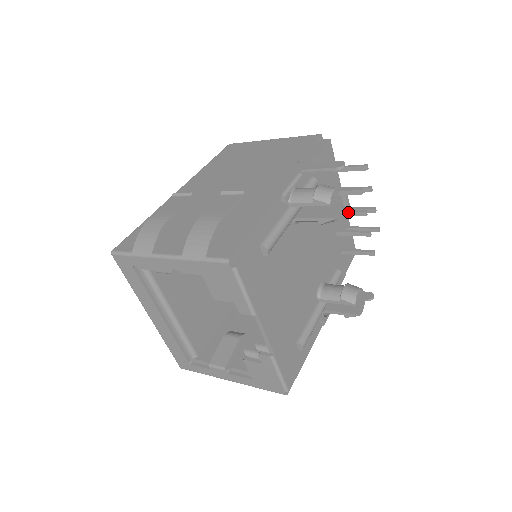
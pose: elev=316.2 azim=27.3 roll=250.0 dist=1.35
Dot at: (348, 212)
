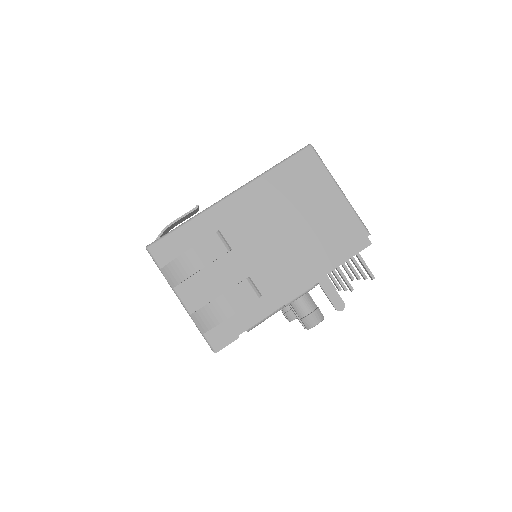
Dot at: (337, 279)
